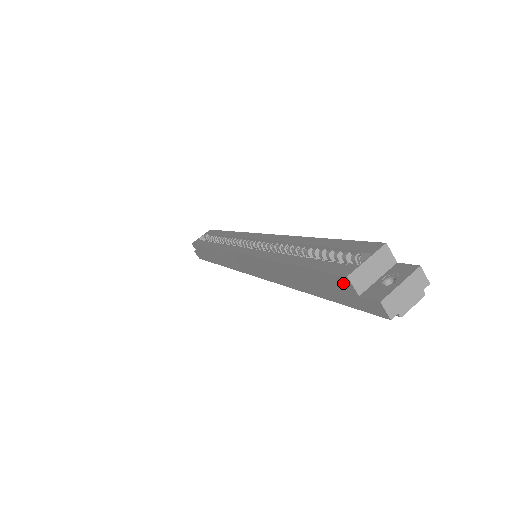
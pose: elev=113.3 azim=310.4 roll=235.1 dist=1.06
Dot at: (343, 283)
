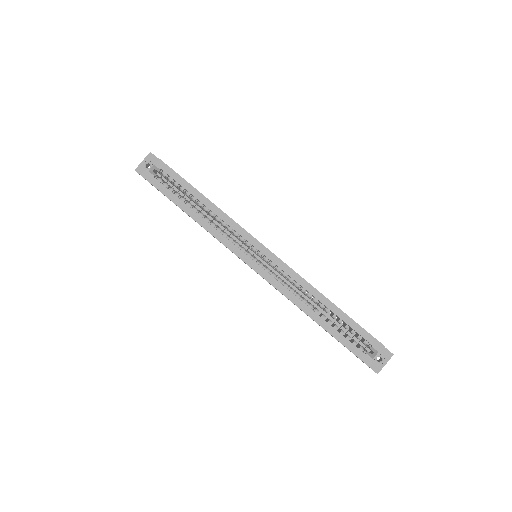
Dot at: (361, 360)
